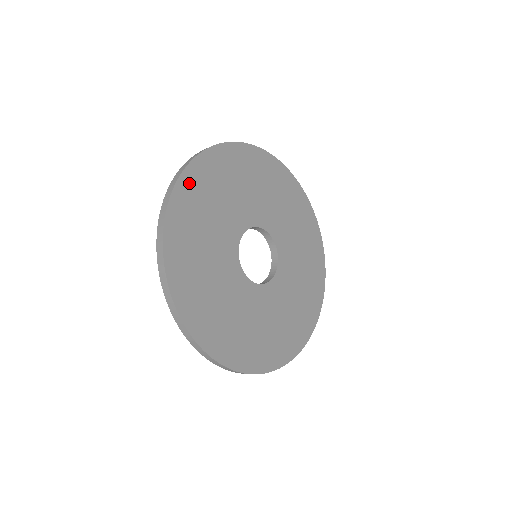
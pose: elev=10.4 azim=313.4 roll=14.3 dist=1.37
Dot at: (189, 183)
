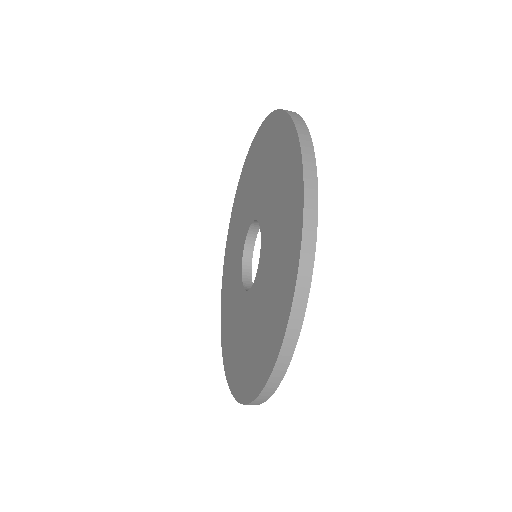
Dot at: occluded
